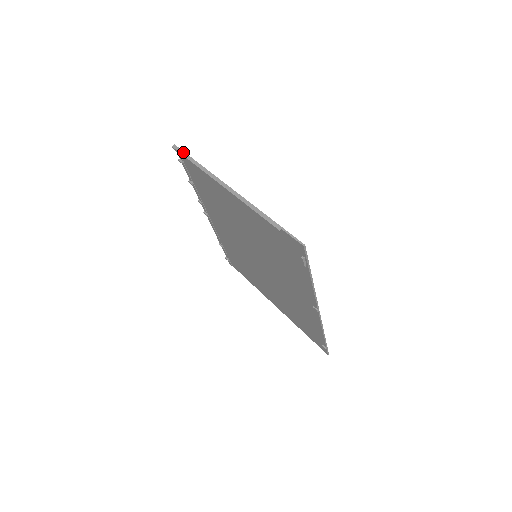
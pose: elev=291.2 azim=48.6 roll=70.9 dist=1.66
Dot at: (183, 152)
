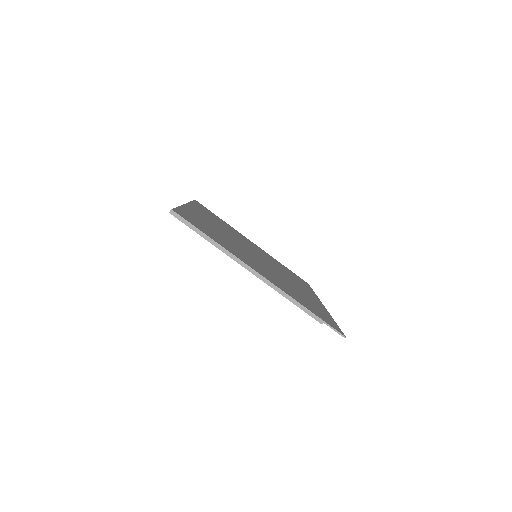
Dot at: (188, 223)
